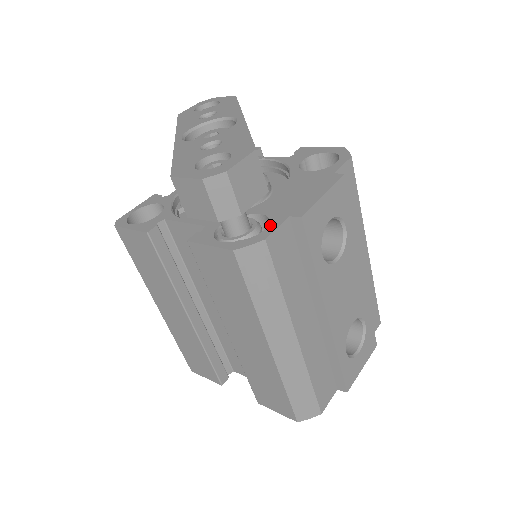
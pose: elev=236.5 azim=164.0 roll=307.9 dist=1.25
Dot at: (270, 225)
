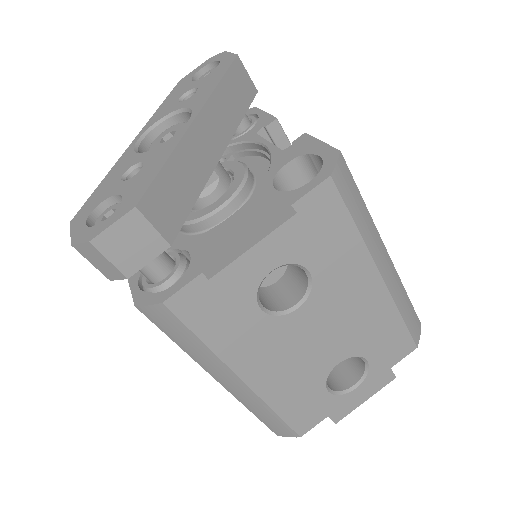
Dot at: (180, 280)
